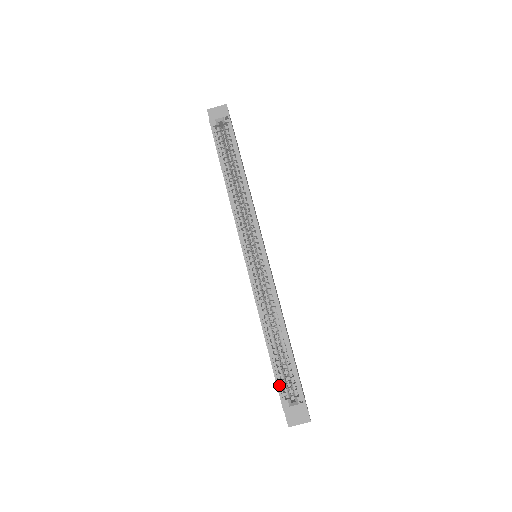
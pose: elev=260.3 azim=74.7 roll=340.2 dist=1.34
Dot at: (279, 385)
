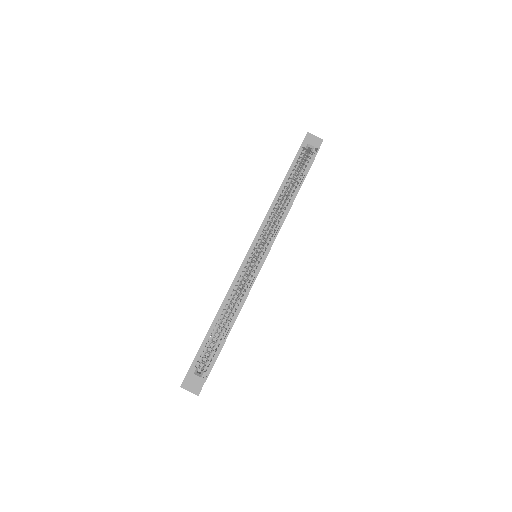
Dot at: (199, 354)
